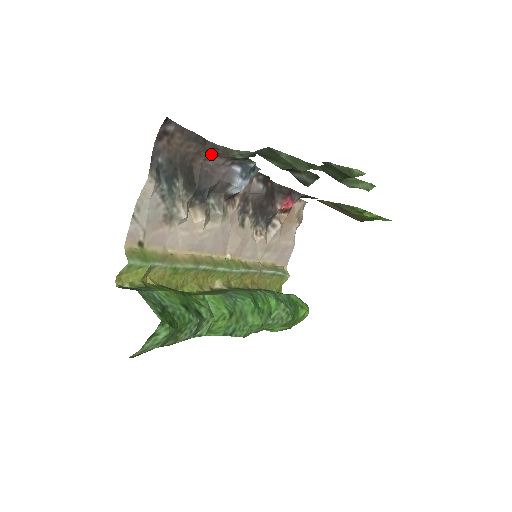
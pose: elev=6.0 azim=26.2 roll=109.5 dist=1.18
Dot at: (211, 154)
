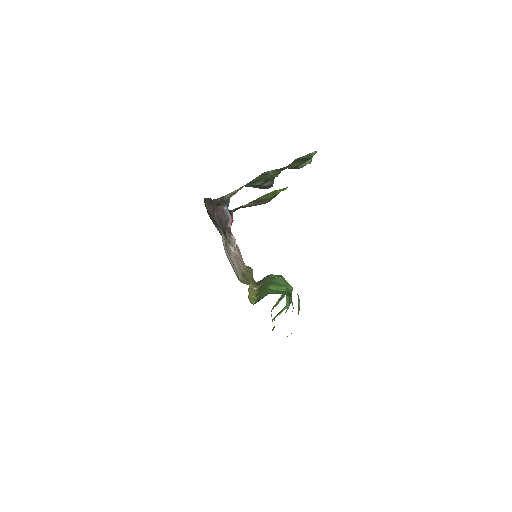
Dot at: (218, 206)
